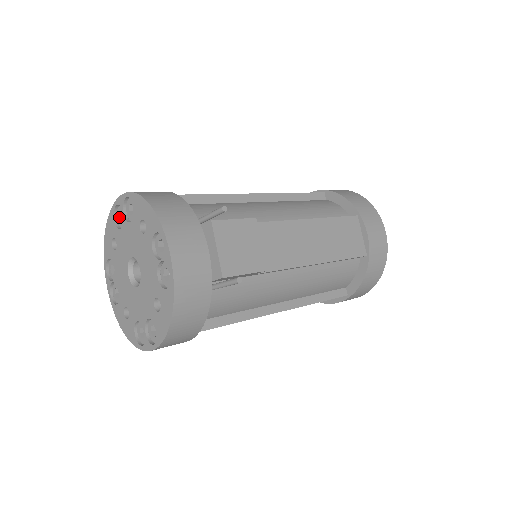
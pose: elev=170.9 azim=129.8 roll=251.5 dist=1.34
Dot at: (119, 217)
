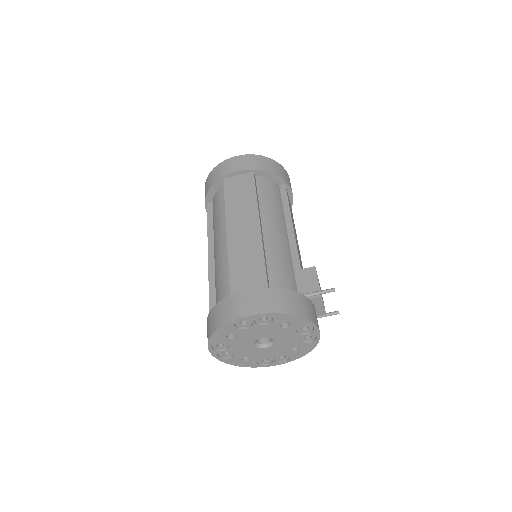
Dot at: (239, 323)
